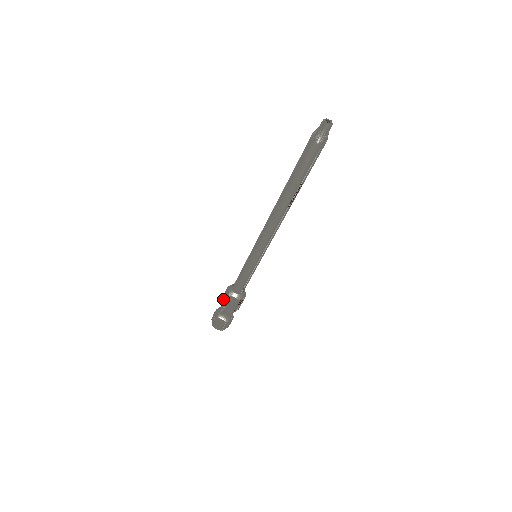
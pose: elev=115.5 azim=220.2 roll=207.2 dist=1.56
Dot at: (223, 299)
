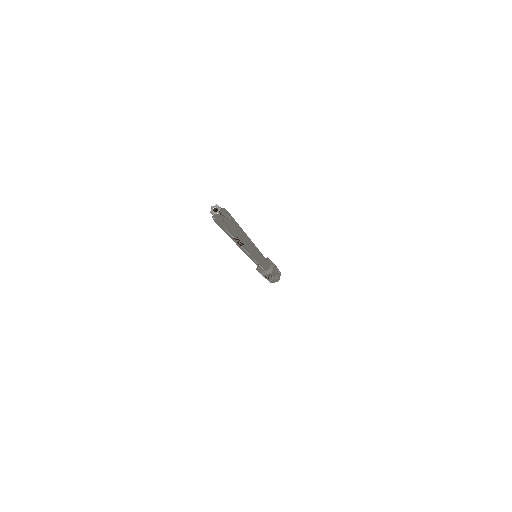
Dot at: occluded
